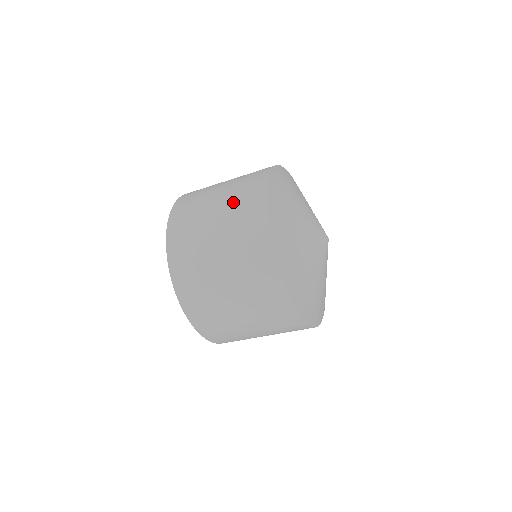
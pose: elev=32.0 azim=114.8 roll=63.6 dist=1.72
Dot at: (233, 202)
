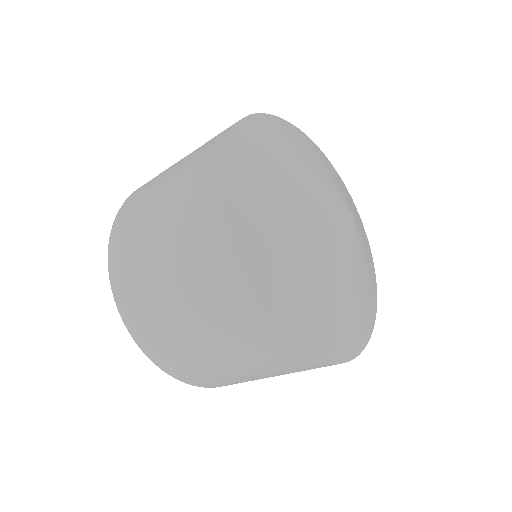
Dot at: (186, 165)
